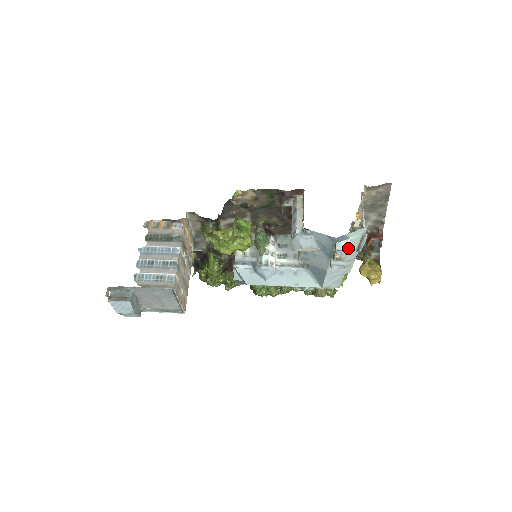
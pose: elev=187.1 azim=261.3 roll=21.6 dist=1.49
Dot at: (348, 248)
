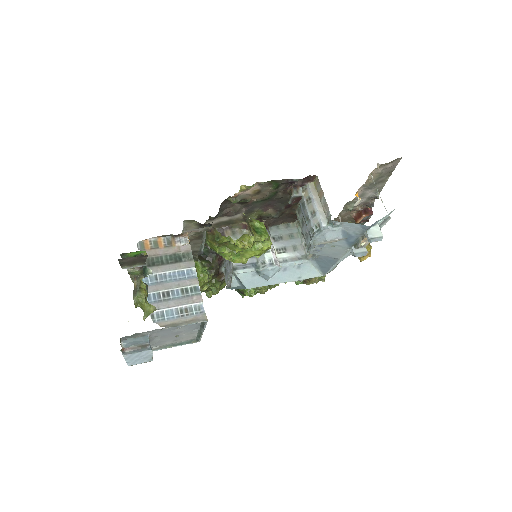
Dot at: (380, 234)
